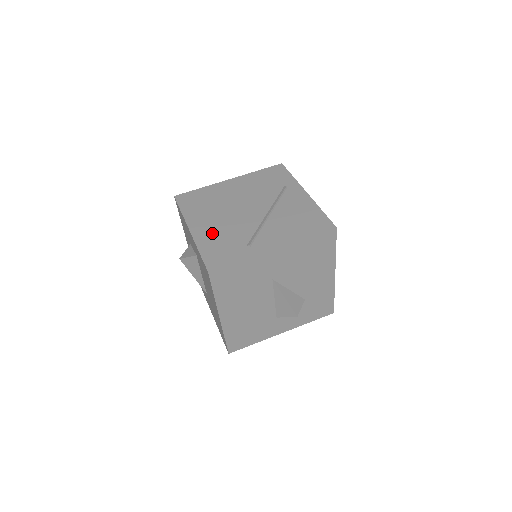
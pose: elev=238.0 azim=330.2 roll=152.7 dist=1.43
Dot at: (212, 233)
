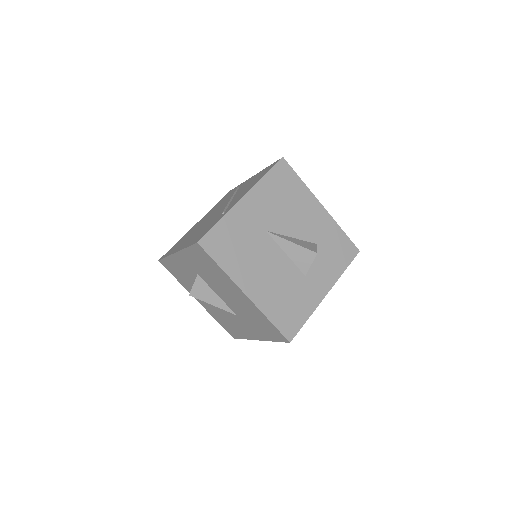
Dot at: (193, 237)
